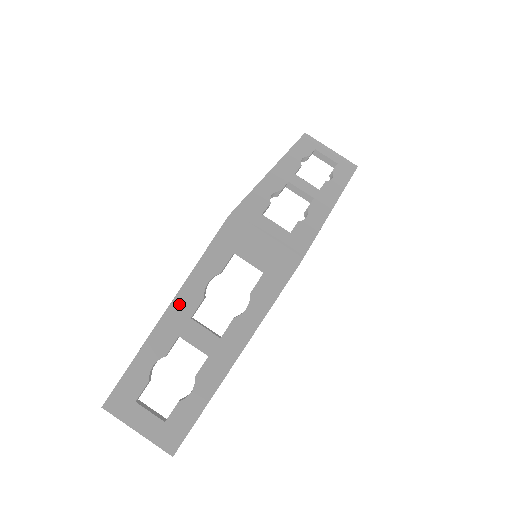
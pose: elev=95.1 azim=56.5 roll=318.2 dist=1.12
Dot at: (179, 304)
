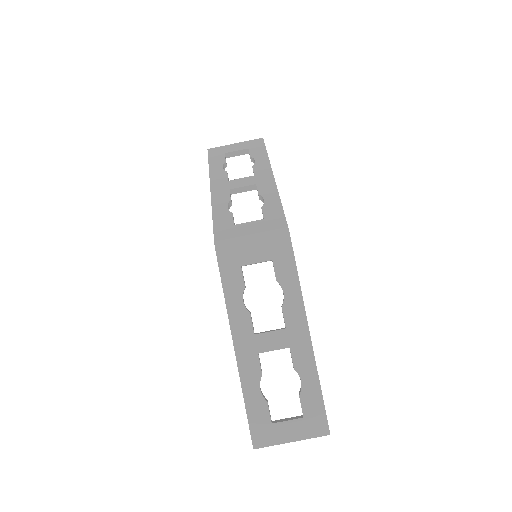
Dot at: (238, 333)
